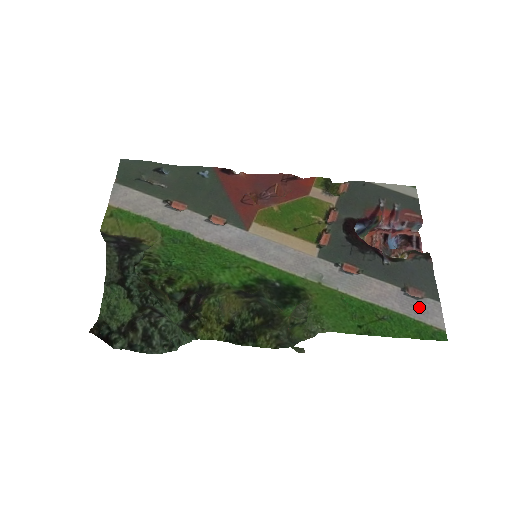
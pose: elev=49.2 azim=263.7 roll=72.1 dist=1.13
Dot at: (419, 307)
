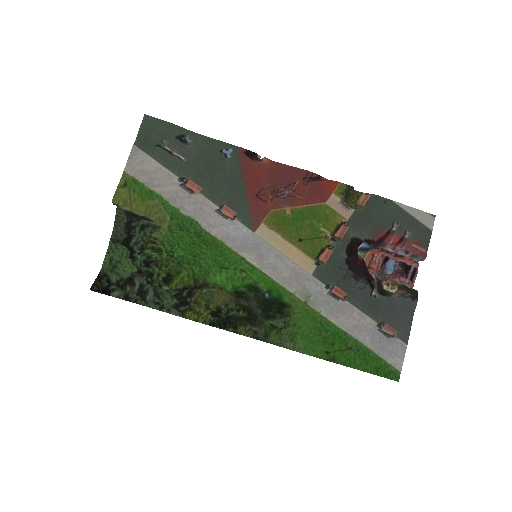
Dot at: (387, 345)
